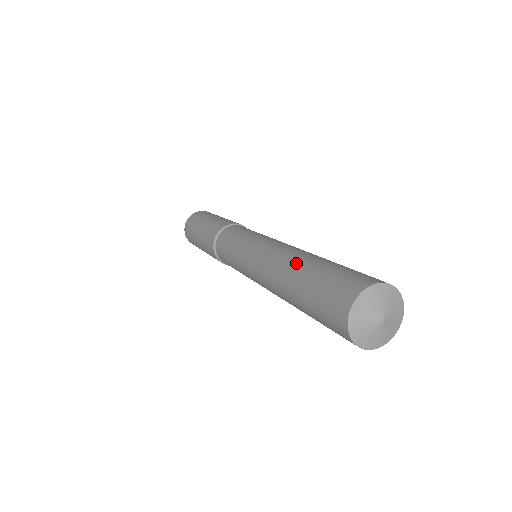
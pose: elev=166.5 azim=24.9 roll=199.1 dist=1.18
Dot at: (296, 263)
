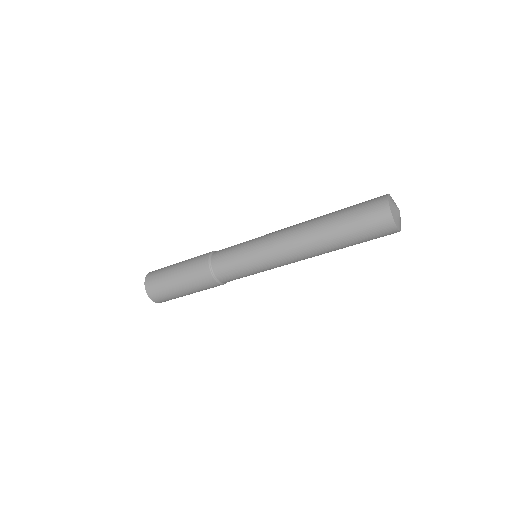
Dot at: occluded
